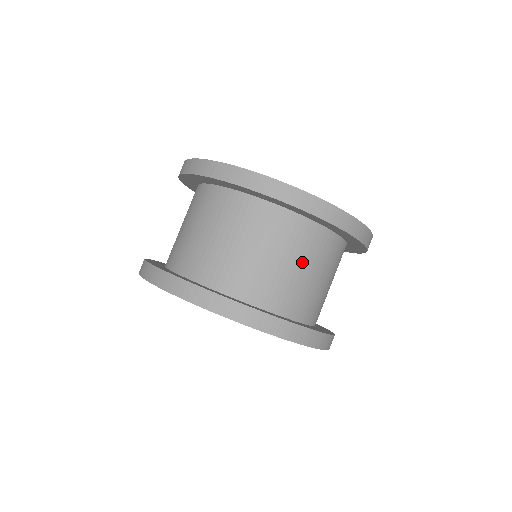
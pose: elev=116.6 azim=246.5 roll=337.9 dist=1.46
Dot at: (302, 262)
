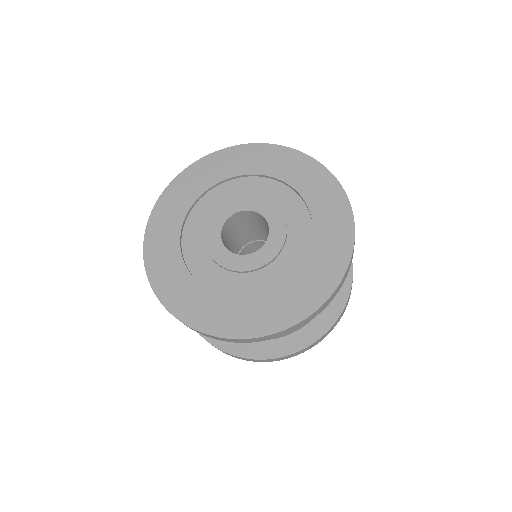
Dot at: occluded
